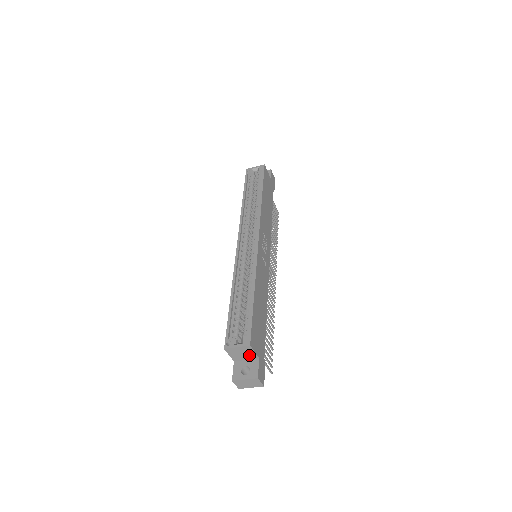
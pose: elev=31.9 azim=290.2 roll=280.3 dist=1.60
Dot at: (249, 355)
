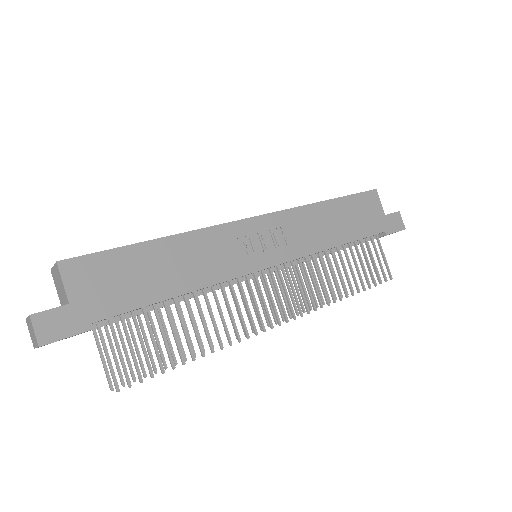
Dot at: (64, 292)
